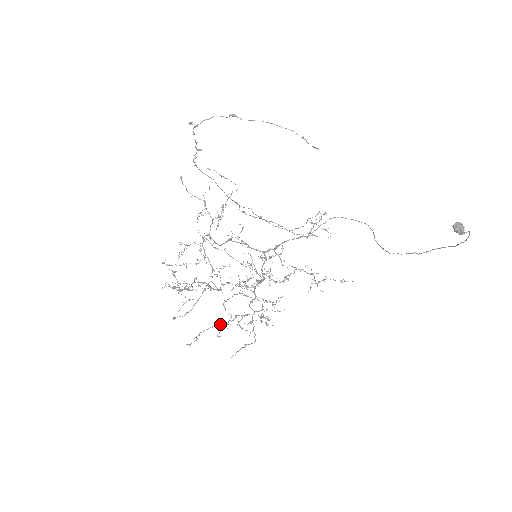
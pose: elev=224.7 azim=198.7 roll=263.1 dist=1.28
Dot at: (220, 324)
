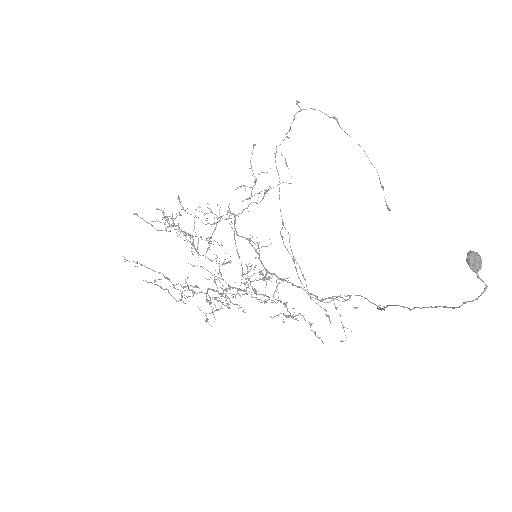
Dot at: occluded
